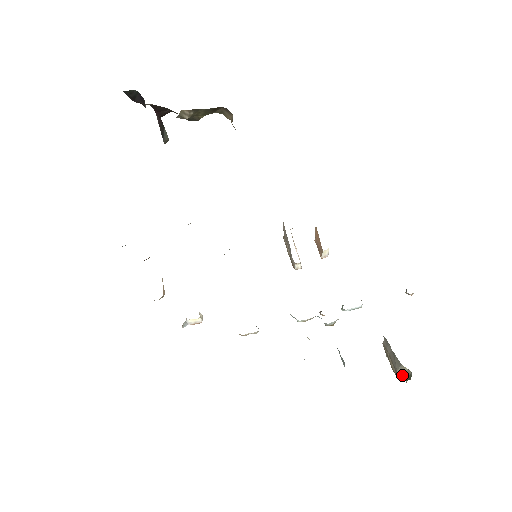
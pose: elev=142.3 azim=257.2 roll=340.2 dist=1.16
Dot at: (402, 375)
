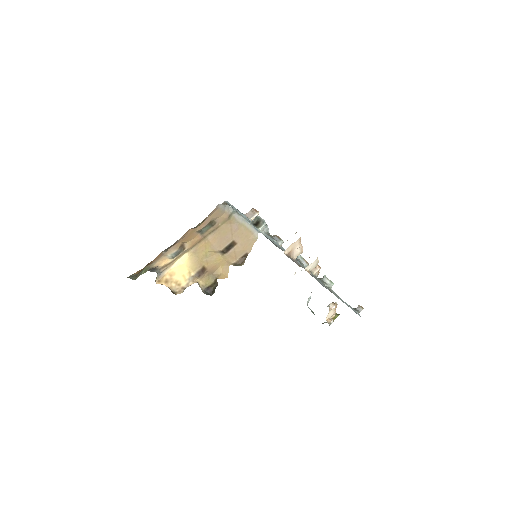
Dot at: occluded
